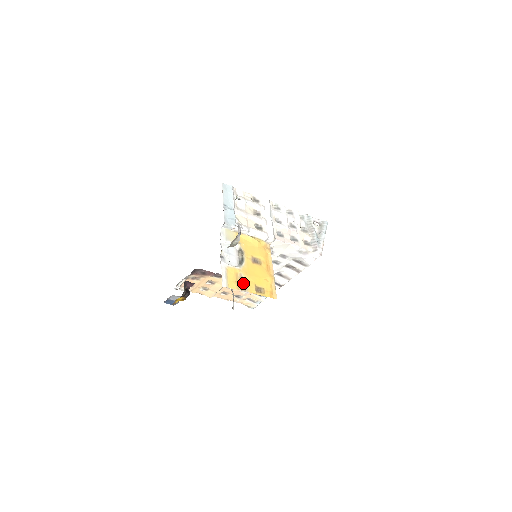
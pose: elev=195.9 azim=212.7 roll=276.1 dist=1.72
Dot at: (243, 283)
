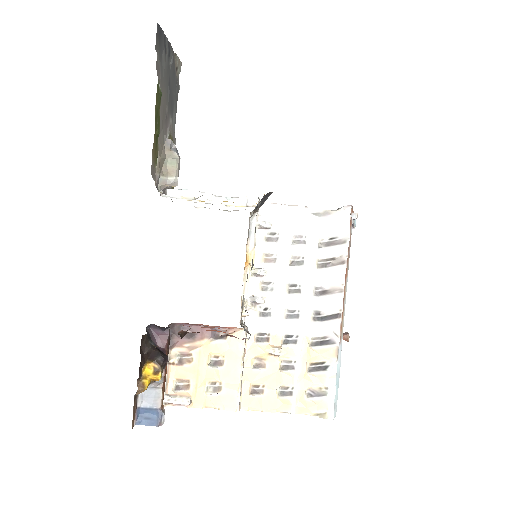
Dot at: occluded
